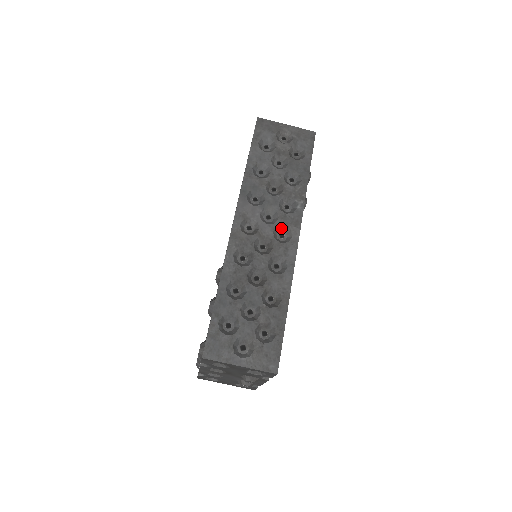
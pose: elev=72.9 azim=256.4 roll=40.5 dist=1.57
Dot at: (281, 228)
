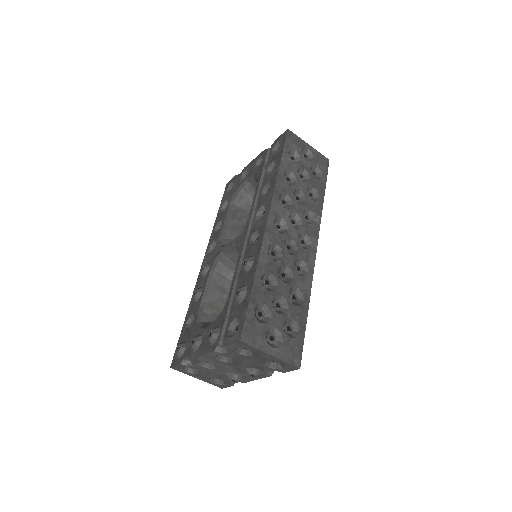
Dot at: (303, 235)
